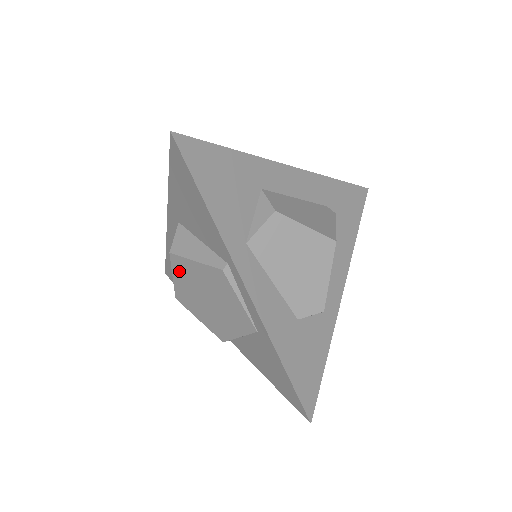
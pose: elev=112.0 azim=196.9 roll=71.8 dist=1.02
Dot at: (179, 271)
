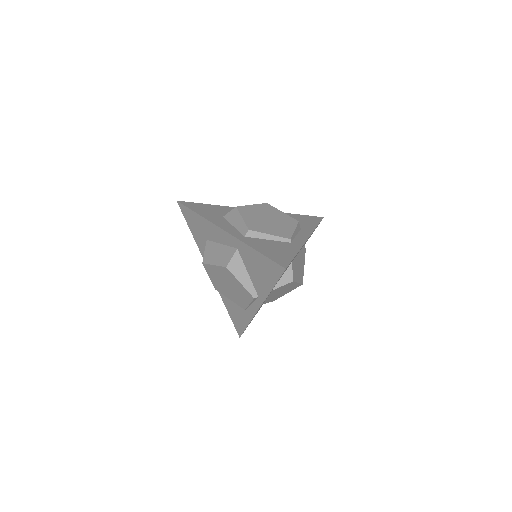
Dot at: (223, 271)
